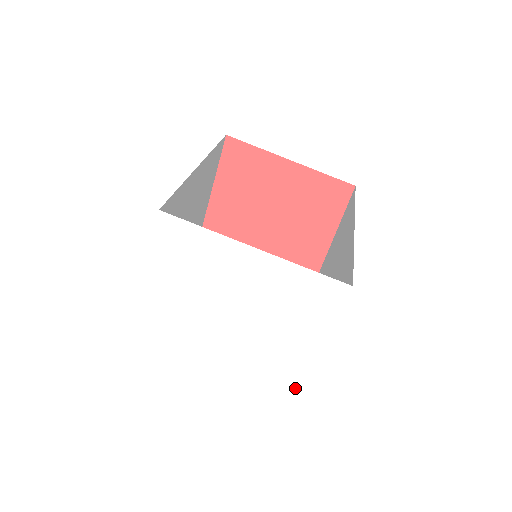
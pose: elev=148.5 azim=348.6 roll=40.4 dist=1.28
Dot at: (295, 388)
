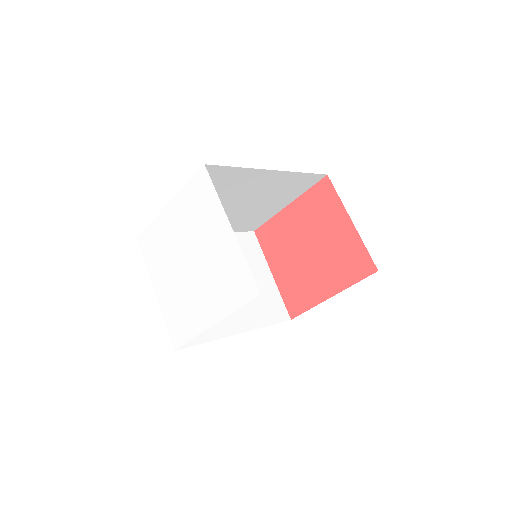
Dot at: (249, 281)
